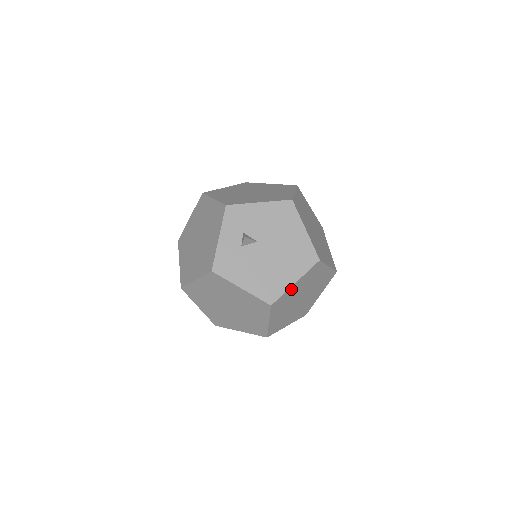
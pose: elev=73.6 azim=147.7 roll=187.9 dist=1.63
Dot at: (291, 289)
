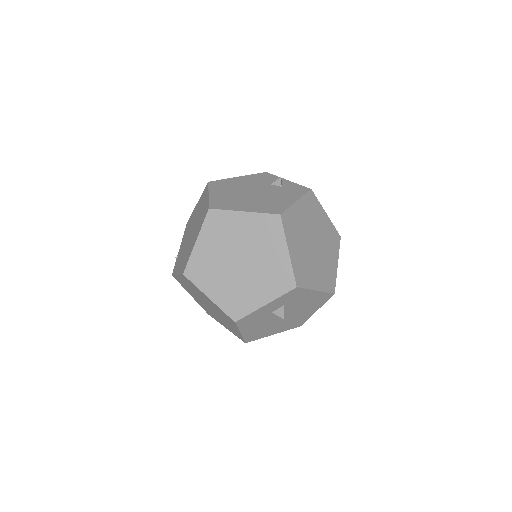
Dot at: occluded
